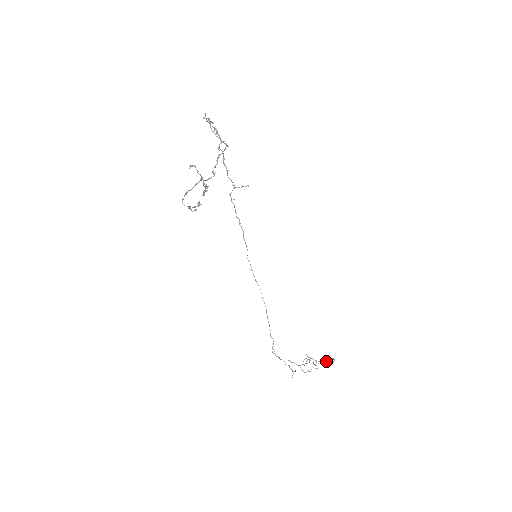
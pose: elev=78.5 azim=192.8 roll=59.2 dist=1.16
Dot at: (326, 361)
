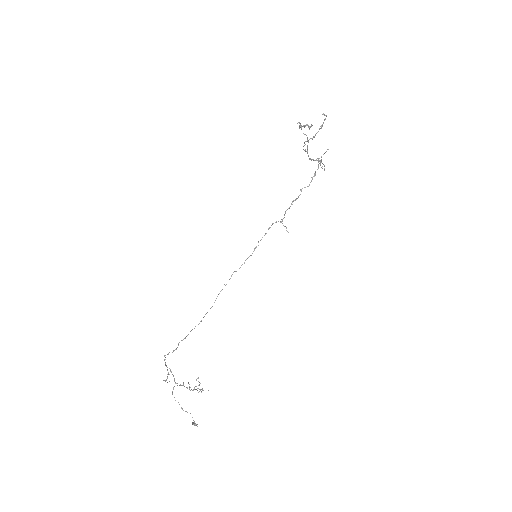
Dot at: occluded
